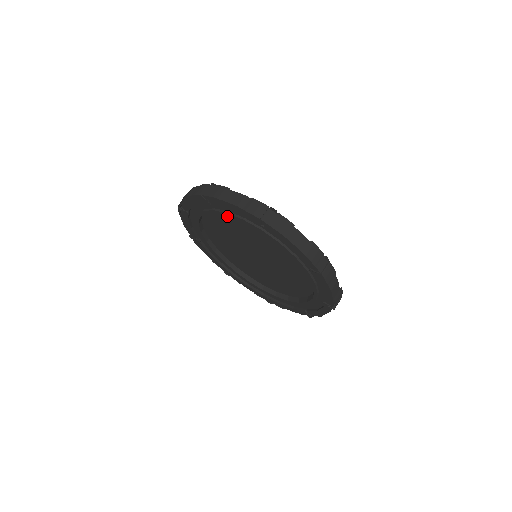
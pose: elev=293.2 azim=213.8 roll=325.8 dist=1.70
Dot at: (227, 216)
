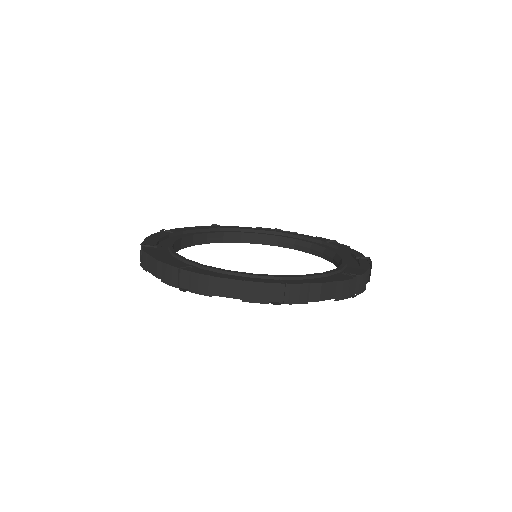
Dot at: occluded
